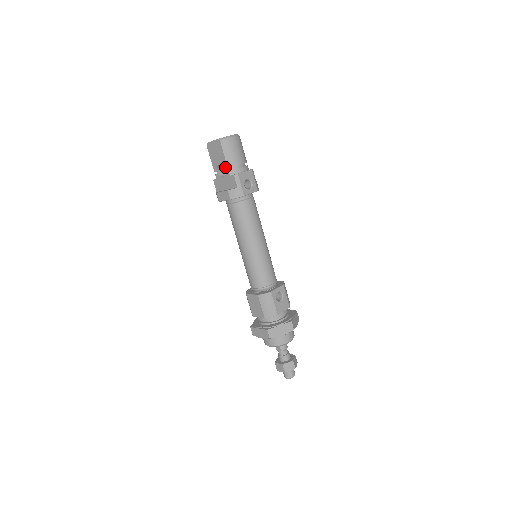
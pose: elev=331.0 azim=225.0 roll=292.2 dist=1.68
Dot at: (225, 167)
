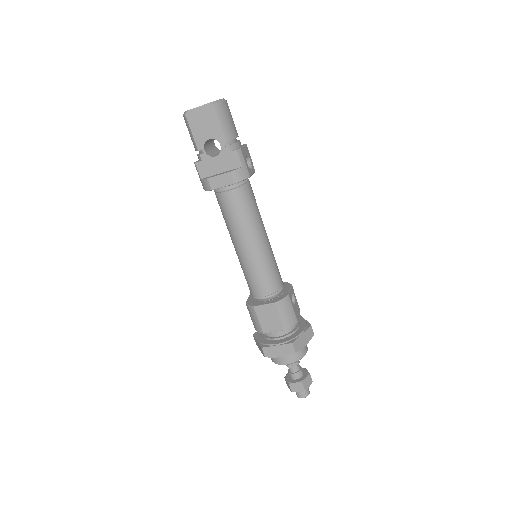
Dot at: (221, 141)
